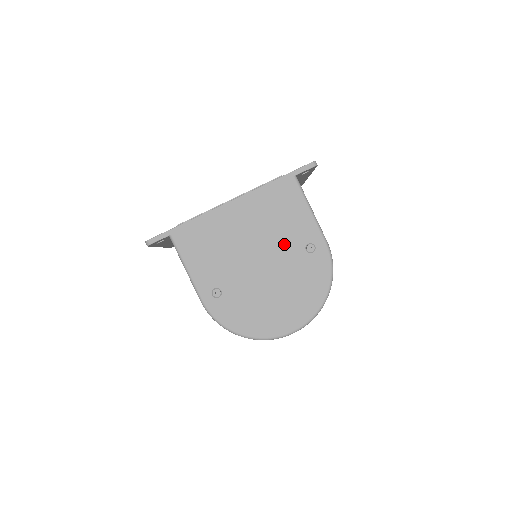
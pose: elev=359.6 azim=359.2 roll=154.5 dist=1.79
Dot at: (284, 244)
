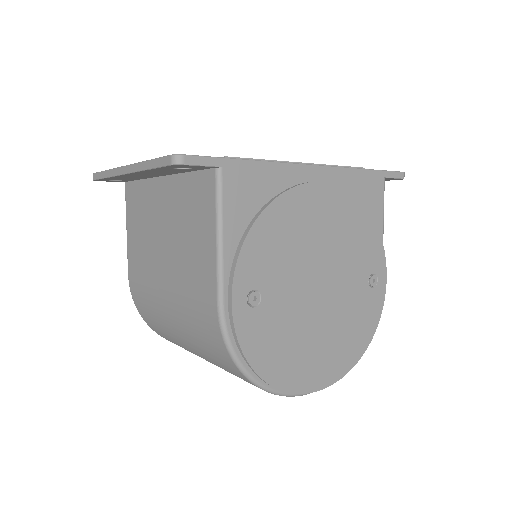
Dot at: (352, 262)
